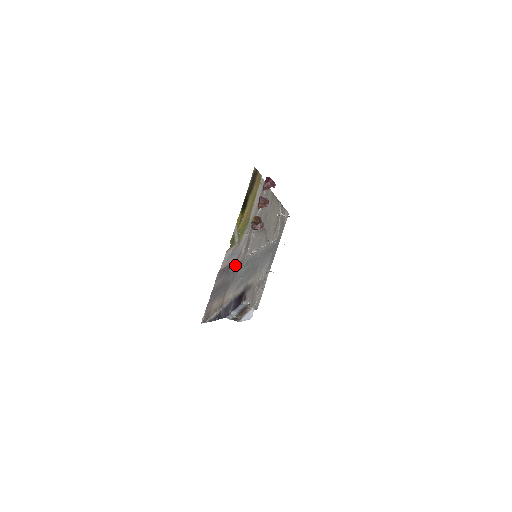
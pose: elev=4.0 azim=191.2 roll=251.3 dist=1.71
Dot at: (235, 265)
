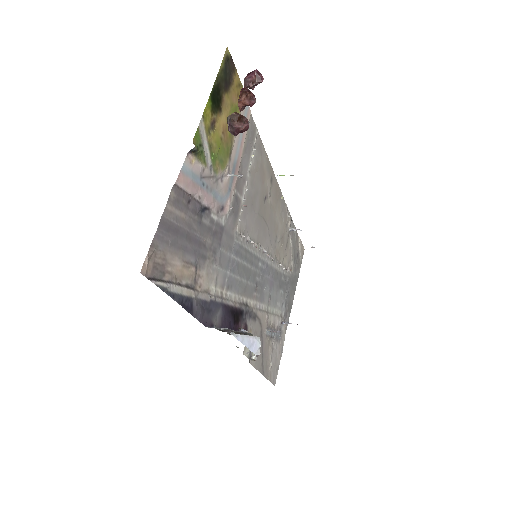
Dot at: (214, 224)
